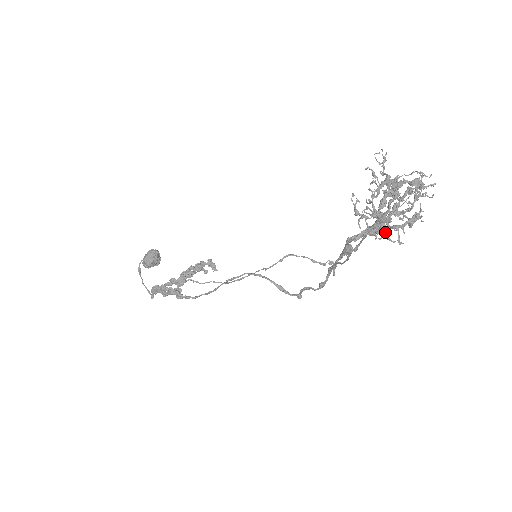
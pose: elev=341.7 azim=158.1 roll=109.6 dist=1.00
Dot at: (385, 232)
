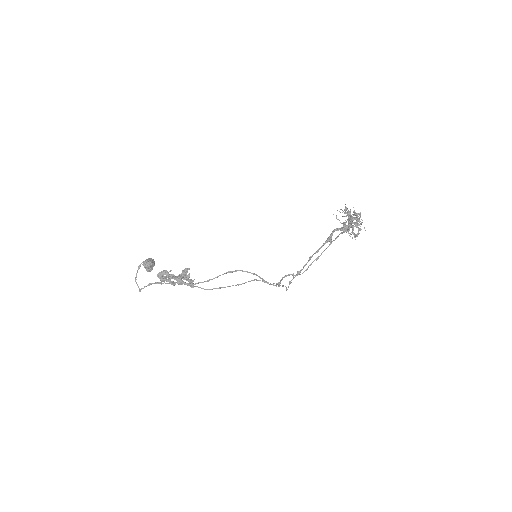
Dot at: occluded
